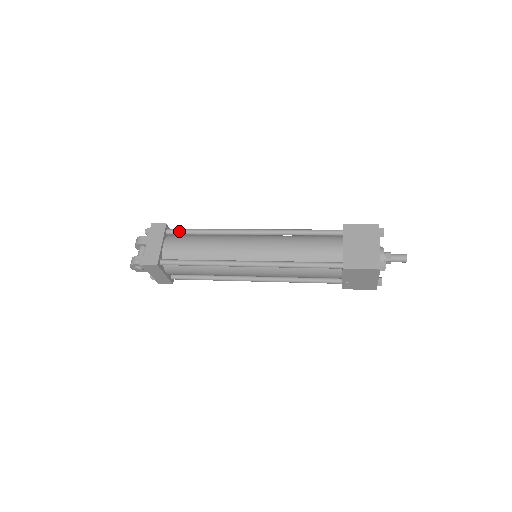
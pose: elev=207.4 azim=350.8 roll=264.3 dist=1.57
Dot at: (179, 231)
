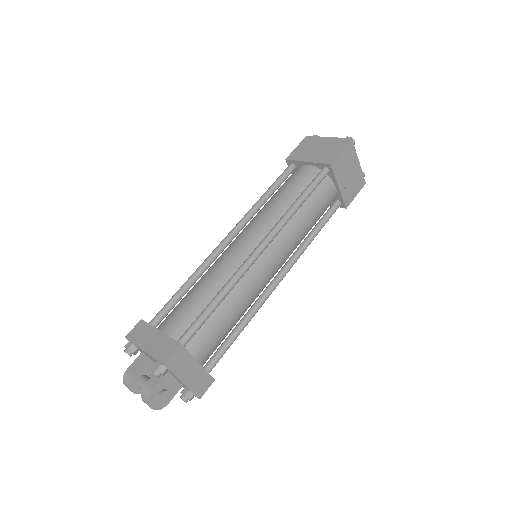
Dot at: (162, 310)
